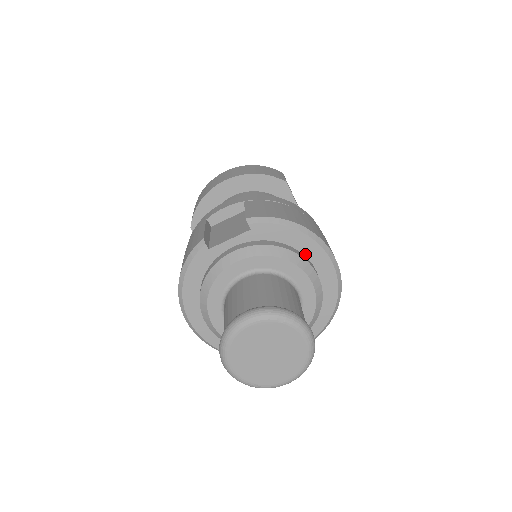
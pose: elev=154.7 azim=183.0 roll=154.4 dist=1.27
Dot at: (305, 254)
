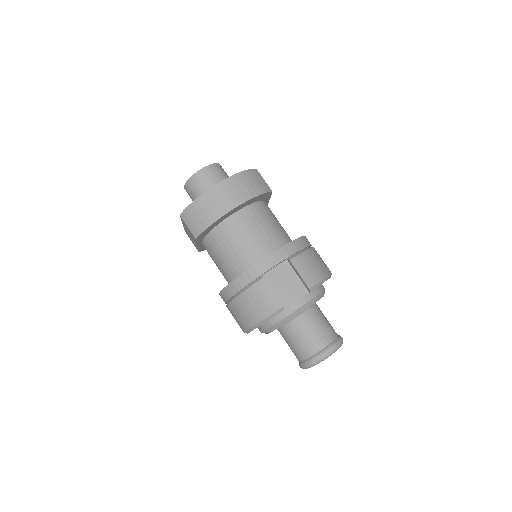
Dot at: occluded
